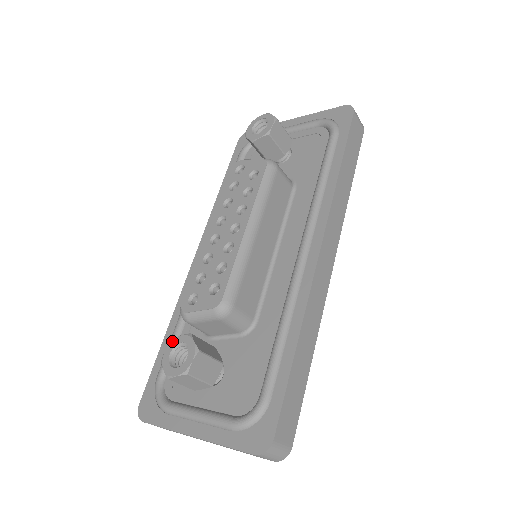
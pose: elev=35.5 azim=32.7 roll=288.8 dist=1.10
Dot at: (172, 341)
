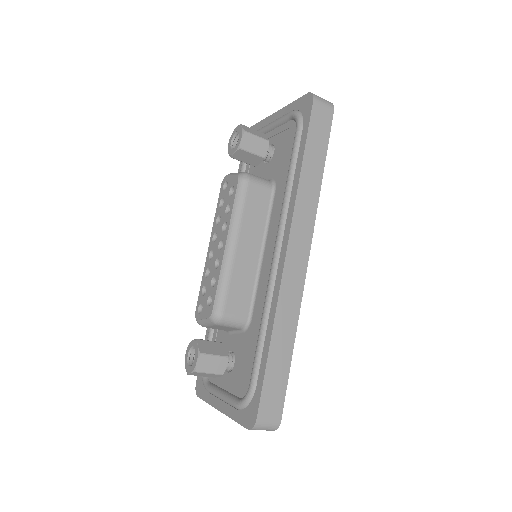
Dot at: (189, 345)
